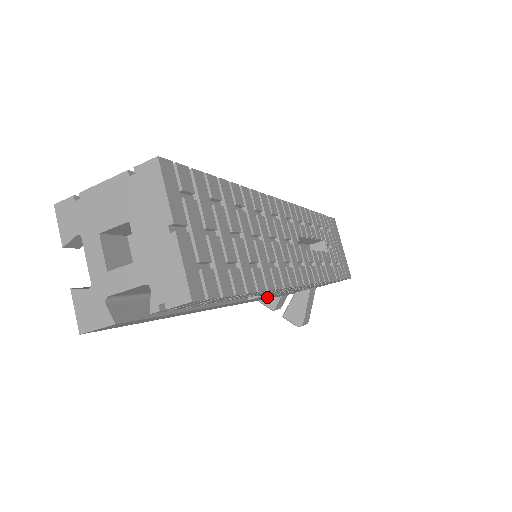
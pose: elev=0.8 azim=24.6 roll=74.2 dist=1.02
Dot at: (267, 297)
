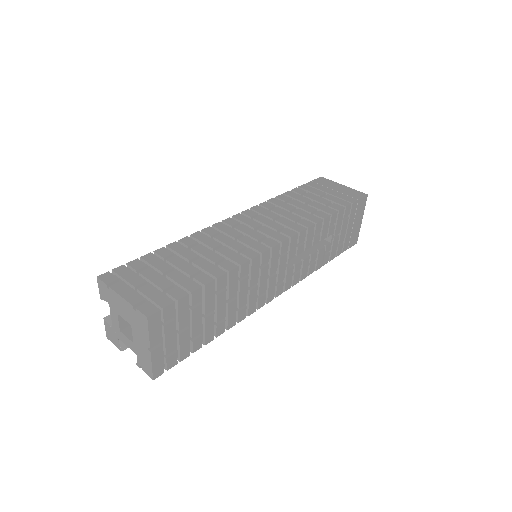
Dot at: occluded
